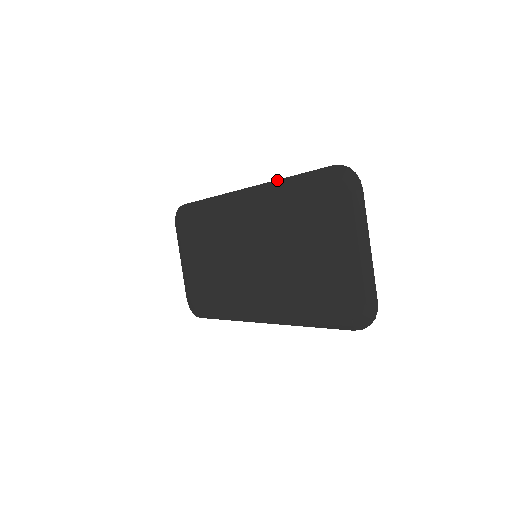
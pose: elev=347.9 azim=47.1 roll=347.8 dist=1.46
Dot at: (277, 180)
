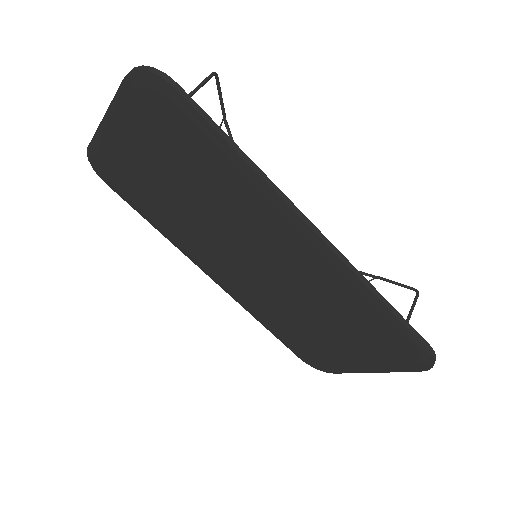
Dot at: (367, 287)
